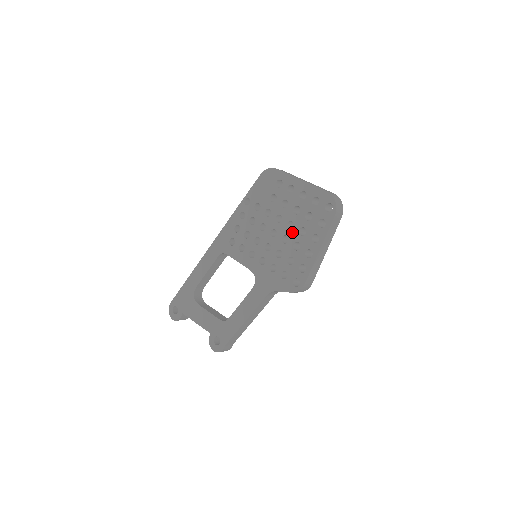
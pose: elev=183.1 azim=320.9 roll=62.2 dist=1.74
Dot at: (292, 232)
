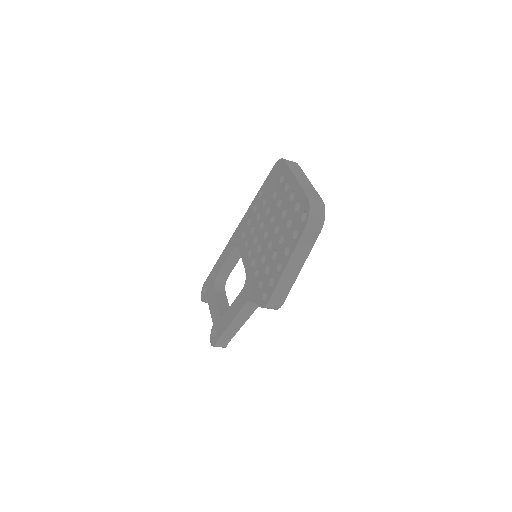
Dot at: (276, 238)
